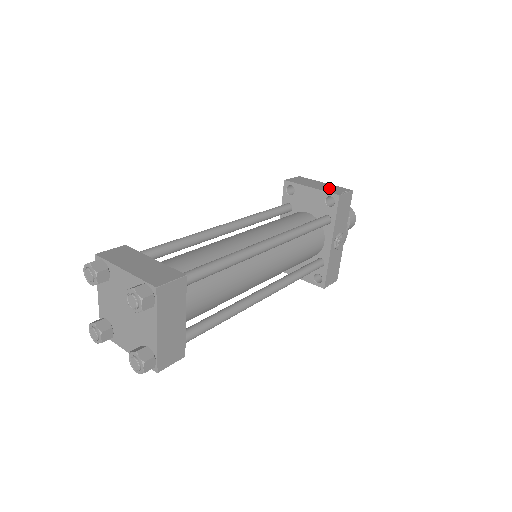
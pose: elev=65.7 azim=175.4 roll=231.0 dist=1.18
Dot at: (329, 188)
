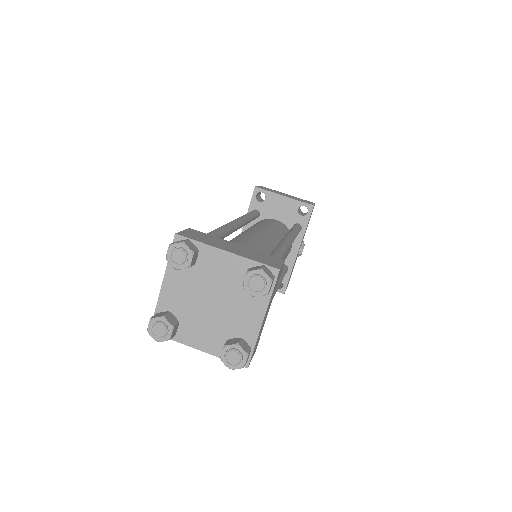
Dot at: (298, 199)
